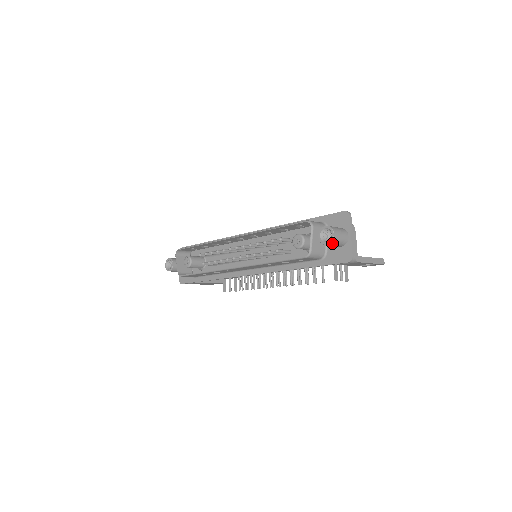
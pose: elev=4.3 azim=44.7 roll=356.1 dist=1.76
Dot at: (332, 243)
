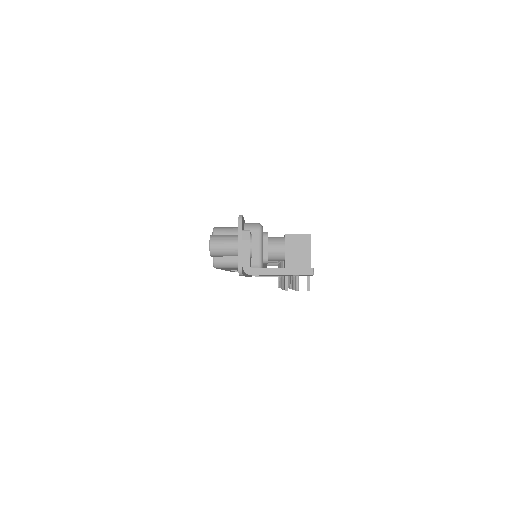
Dot at: (214, 254)
